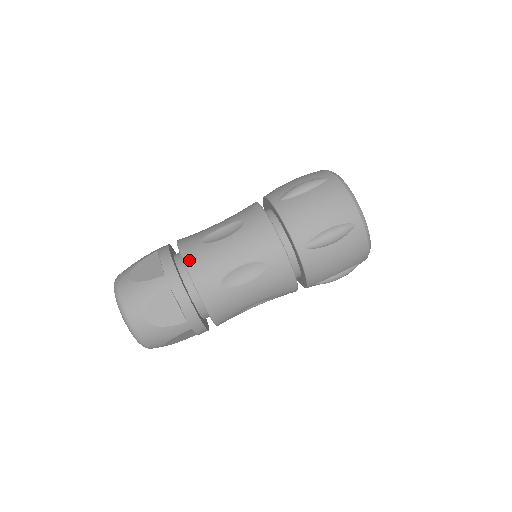
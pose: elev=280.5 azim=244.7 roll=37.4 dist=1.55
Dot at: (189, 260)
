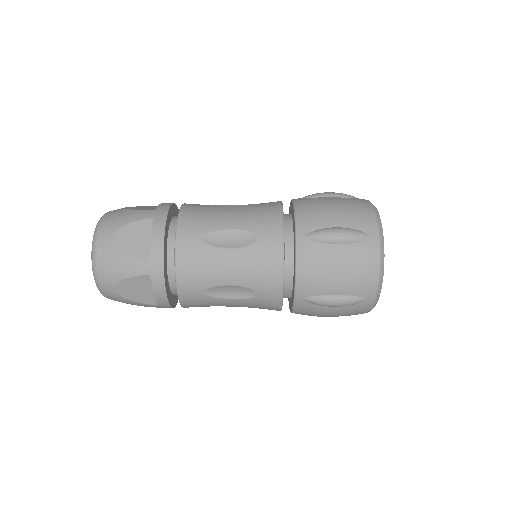
Dot at: (186, 208)
